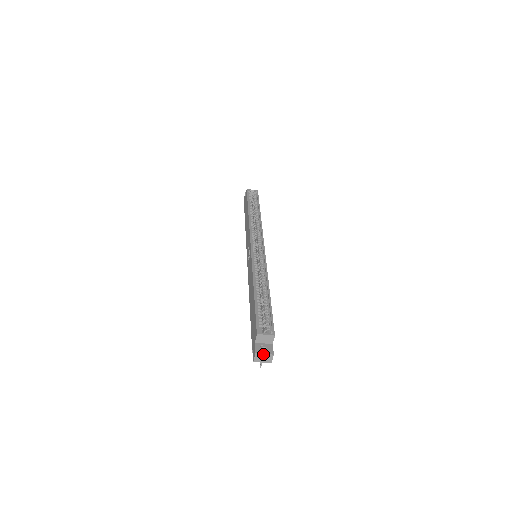
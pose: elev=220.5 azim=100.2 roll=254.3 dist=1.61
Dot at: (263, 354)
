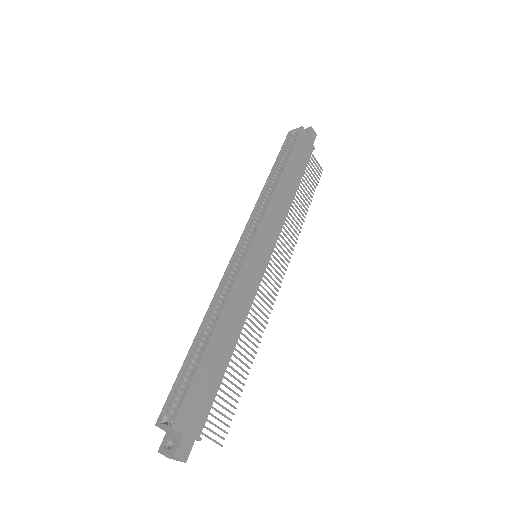
Dot at: (165, 454)
